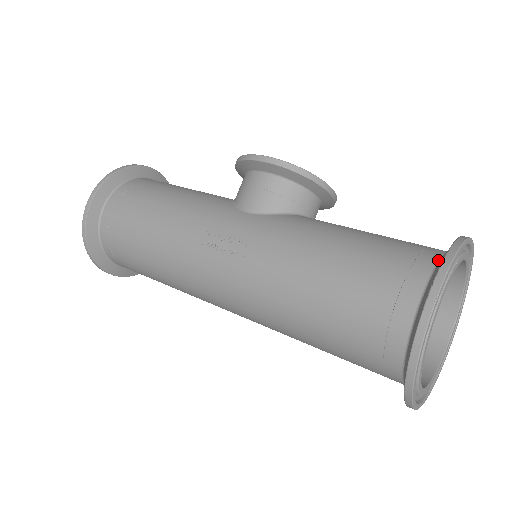
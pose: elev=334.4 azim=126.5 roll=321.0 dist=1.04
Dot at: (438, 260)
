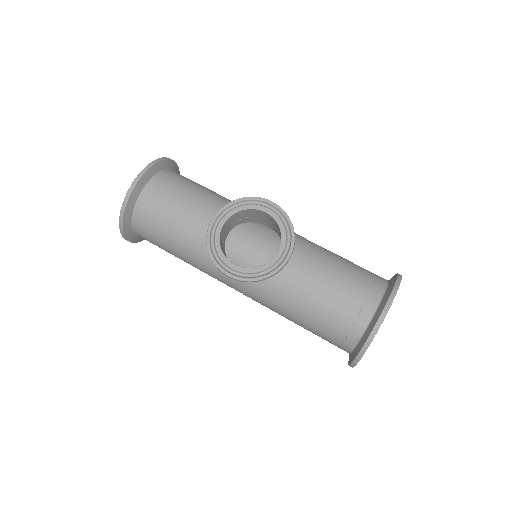
Dot at: (358, 341)
